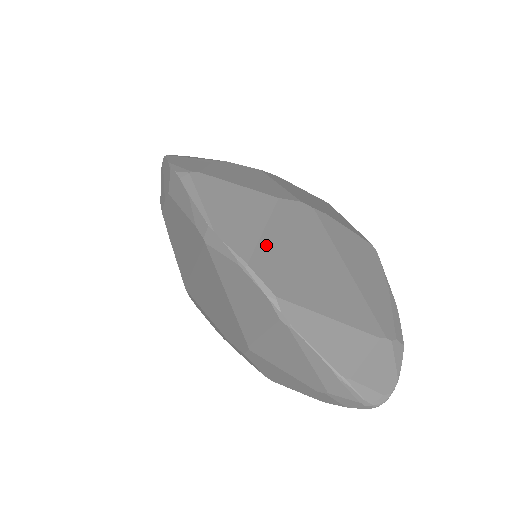
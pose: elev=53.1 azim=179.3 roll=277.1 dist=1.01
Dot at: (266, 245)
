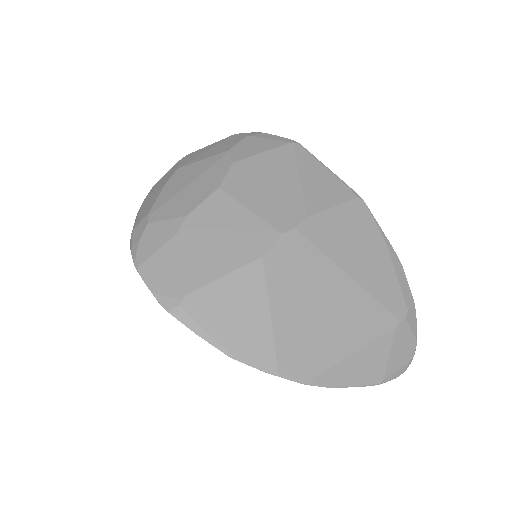
Dot at: (280, 334)
